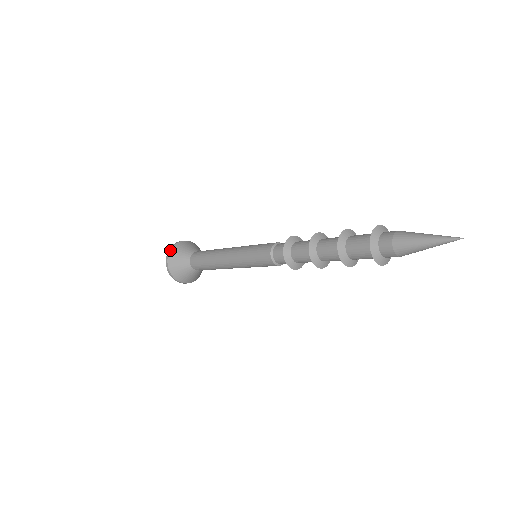
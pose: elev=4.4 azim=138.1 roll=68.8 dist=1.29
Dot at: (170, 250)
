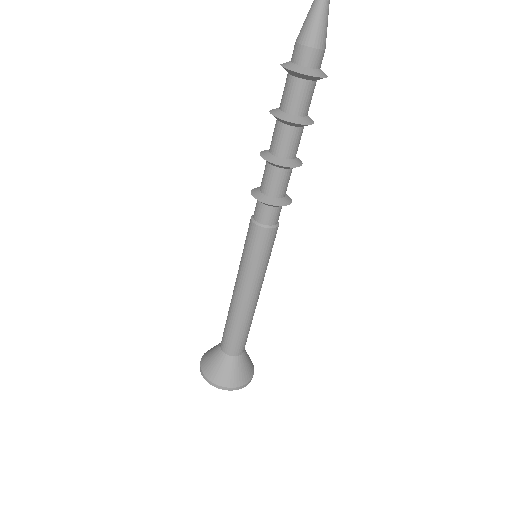
Dot at: (200, 361)
